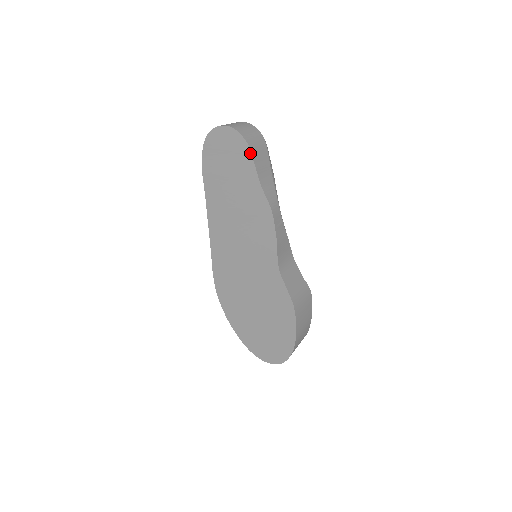
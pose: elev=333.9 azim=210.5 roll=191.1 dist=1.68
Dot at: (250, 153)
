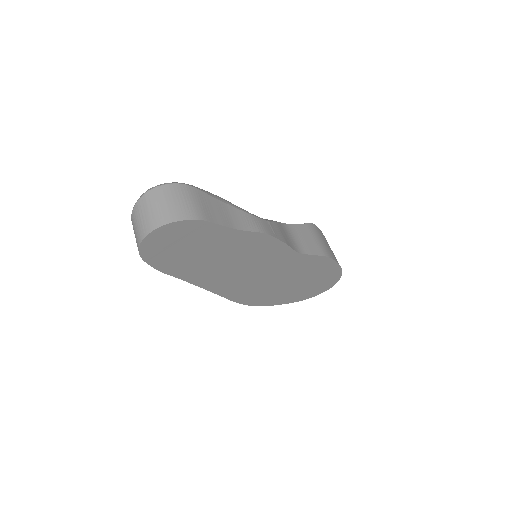
Dot at: (207, 223)
